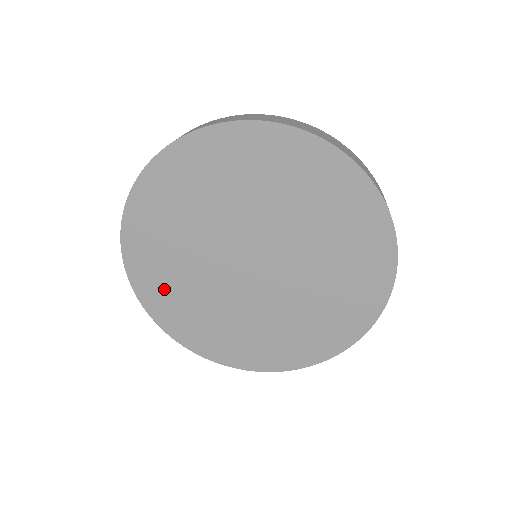
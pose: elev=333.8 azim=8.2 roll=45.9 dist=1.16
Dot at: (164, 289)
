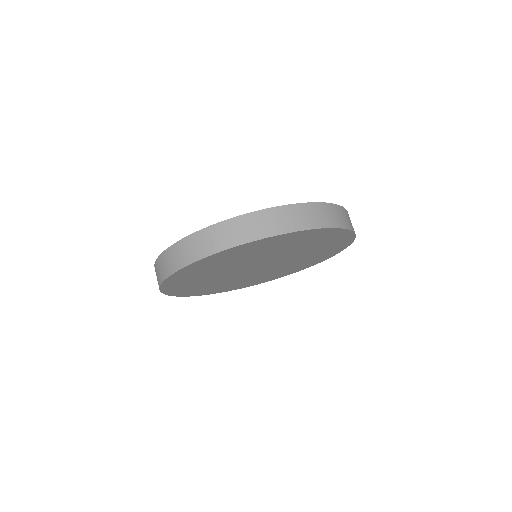
Dot at: (209, 289)
